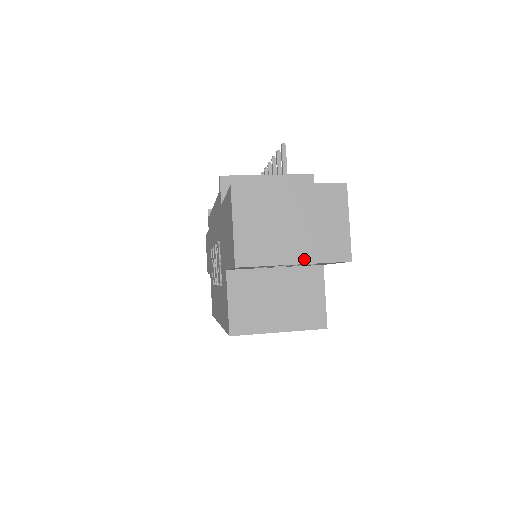
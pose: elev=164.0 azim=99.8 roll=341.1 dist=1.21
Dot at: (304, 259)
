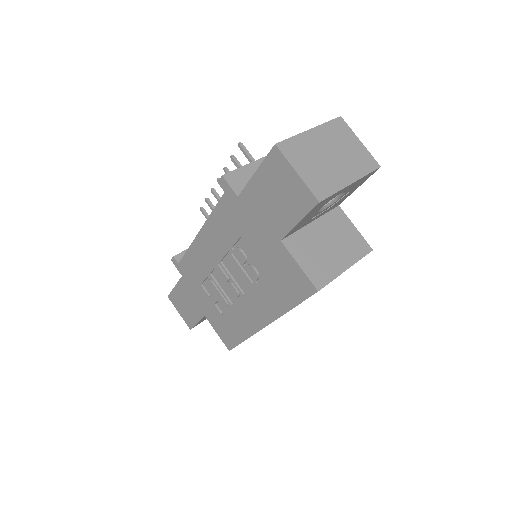
Dot at: (354, 177)
